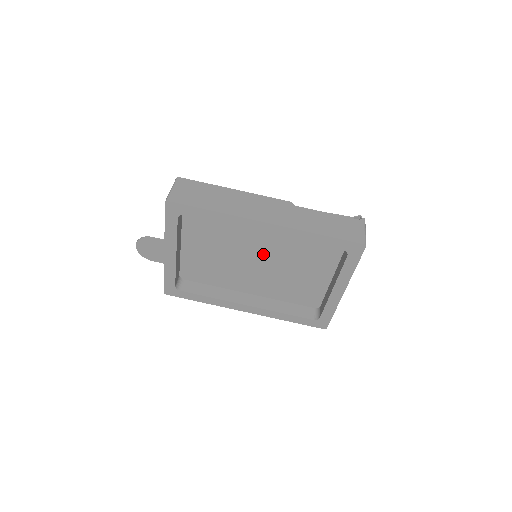
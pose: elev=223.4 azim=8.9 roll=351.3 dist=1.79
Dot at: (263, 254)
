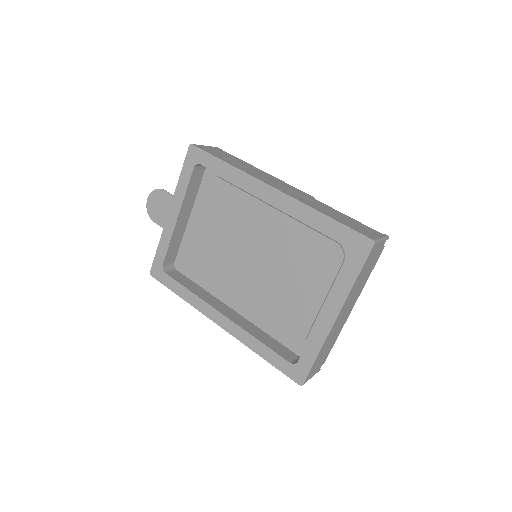
Dot at: (262, 247)
